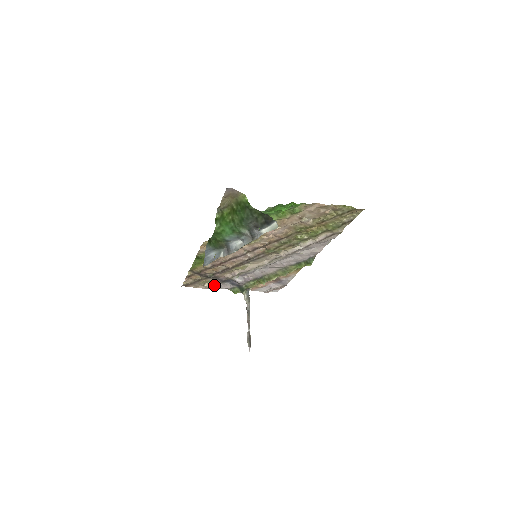
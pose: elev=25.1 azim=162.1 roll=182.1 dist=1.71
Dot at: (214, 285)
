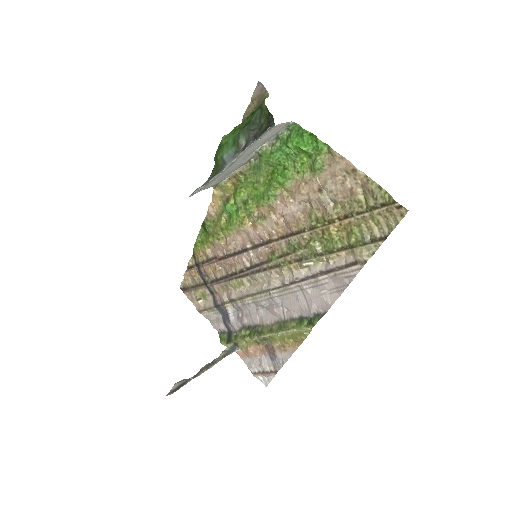
Dot at: (207, 307)
